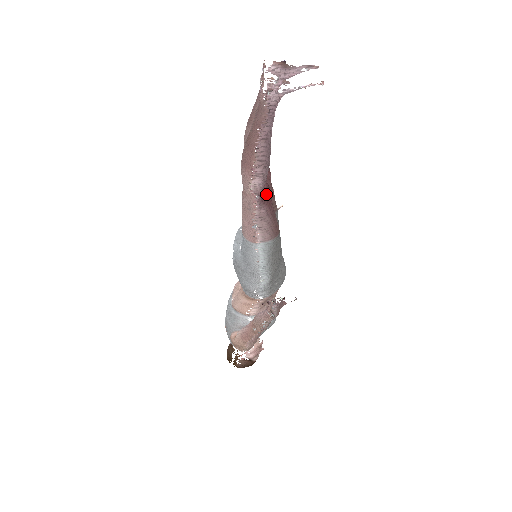
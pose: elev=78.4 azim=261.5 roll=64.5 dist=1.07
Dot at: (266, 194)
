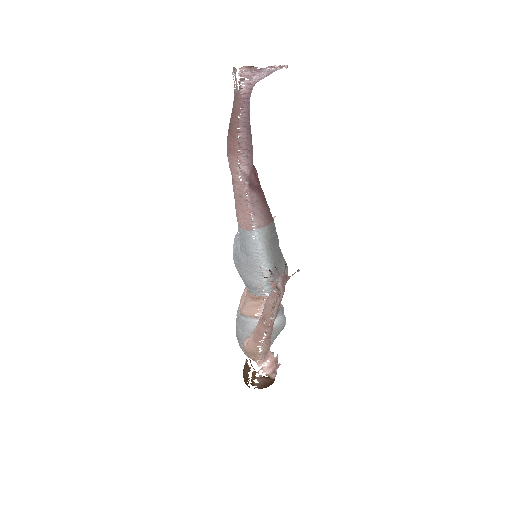
Dot at: (254, 180)
